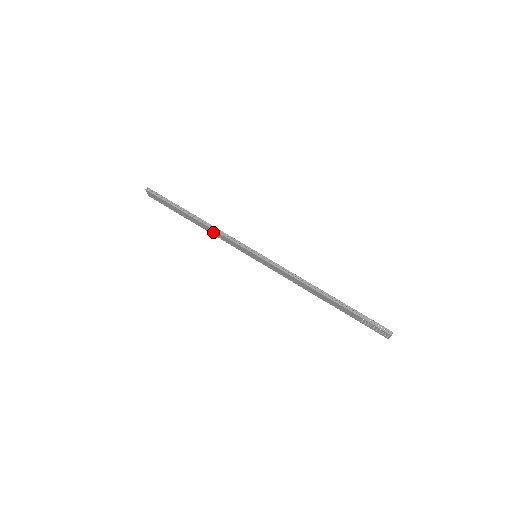
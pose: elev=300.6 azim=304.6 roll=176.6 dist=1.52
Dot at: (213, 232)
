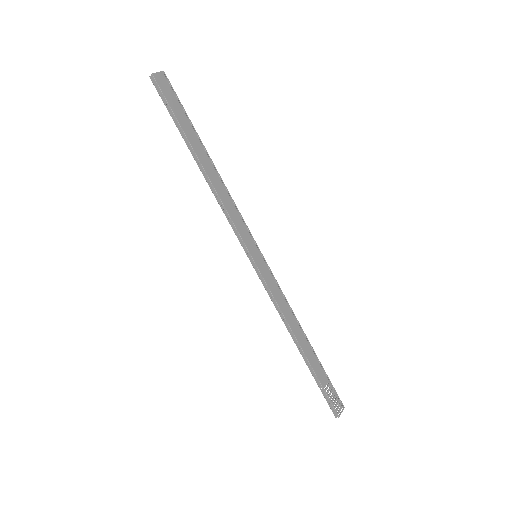
Dot at: (220, 194)
